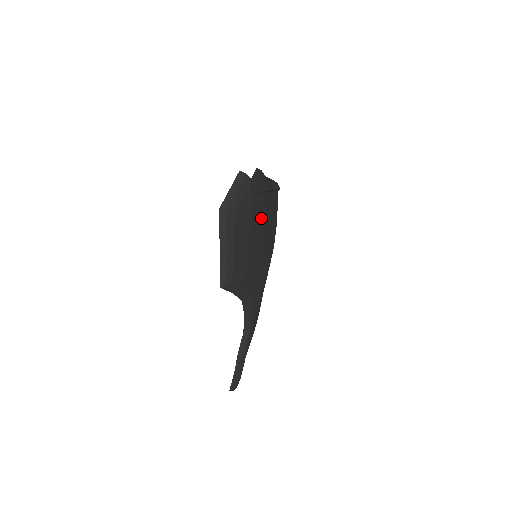
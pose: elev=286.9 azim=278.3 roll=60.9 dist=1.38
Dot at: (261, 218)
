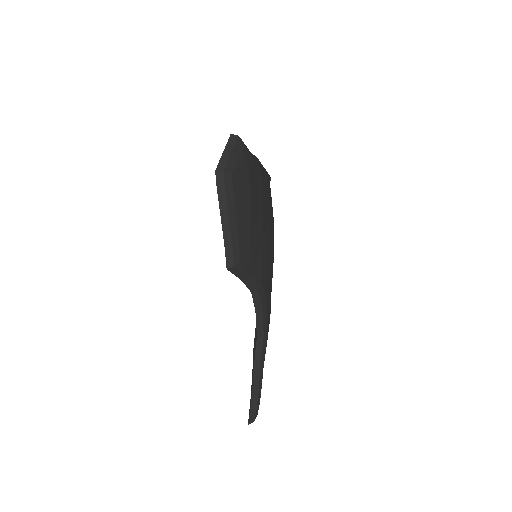
Dot at: (259, 195)
